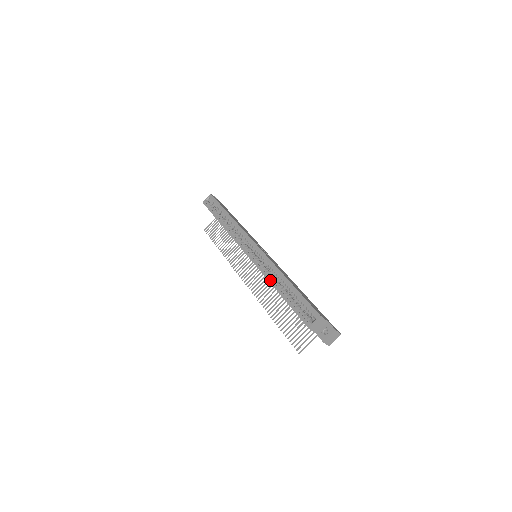
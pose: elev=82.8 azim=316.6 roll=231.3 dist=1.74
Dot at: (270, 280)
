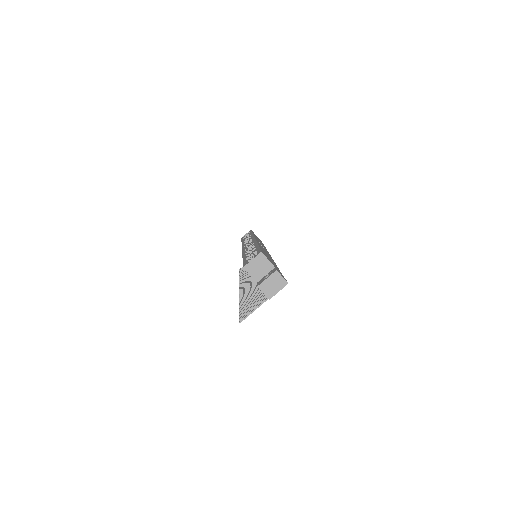
Dot at: (244, 253)
